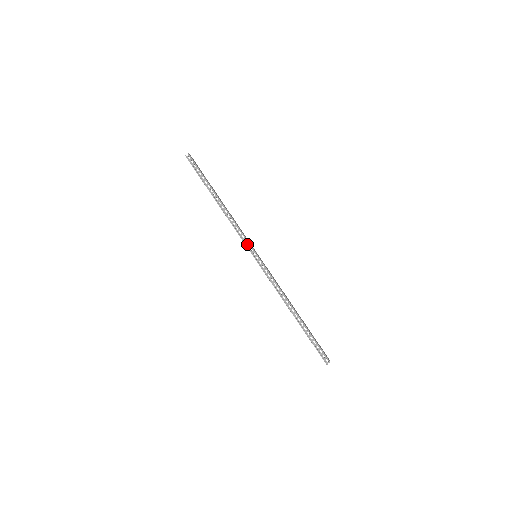
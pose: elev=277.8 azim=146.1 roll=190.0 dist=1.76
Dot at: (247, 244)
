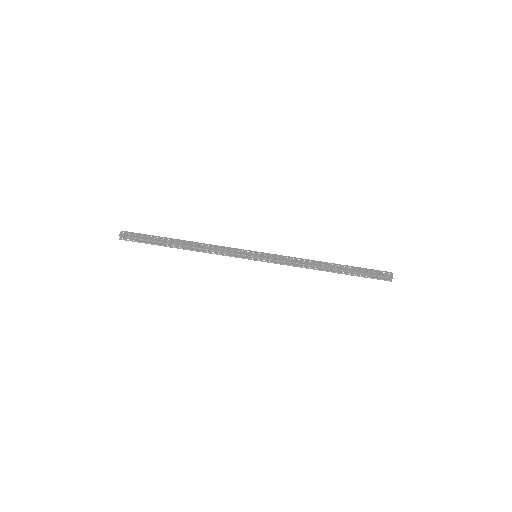
Dot at: (240, 254)
